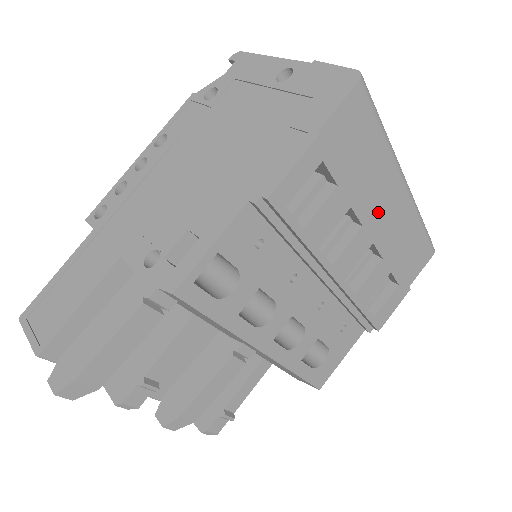
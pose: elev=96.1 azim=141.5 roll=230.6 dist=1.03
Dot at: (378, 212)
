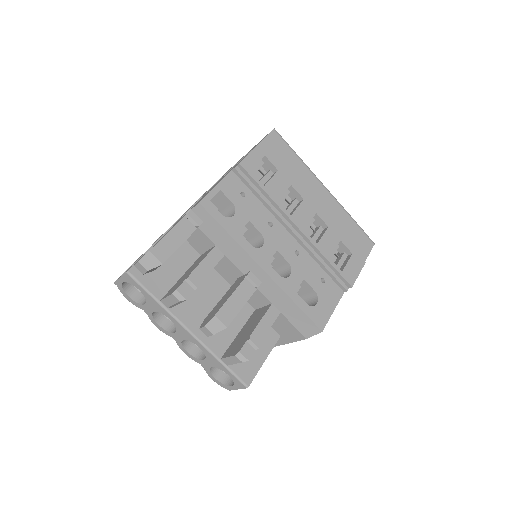
Dot at: (312, 197)
